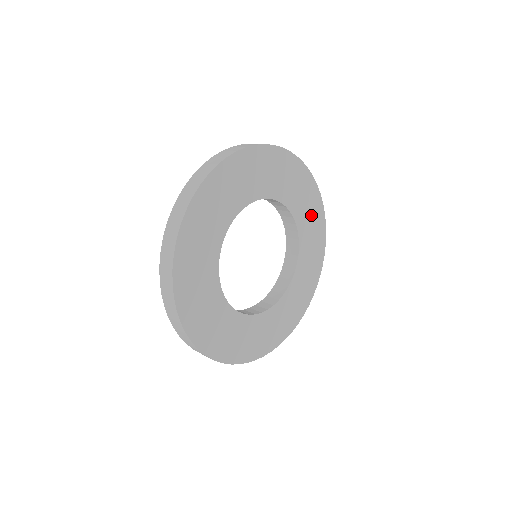
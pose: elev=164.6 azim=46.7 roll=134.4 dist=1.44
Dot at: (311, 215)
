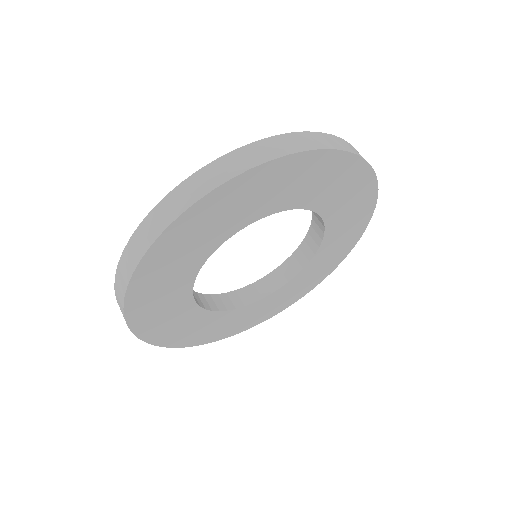
Dot at: (346, 234)
